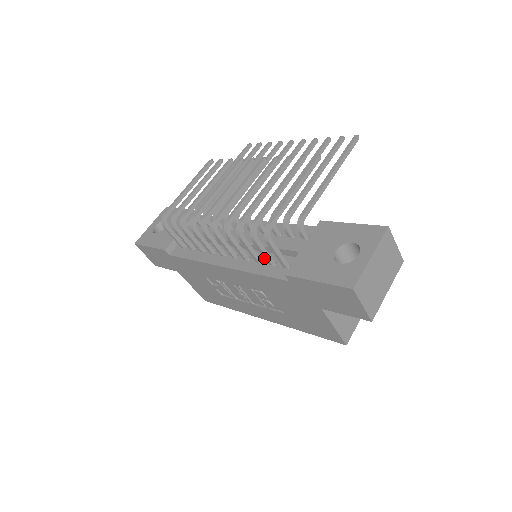
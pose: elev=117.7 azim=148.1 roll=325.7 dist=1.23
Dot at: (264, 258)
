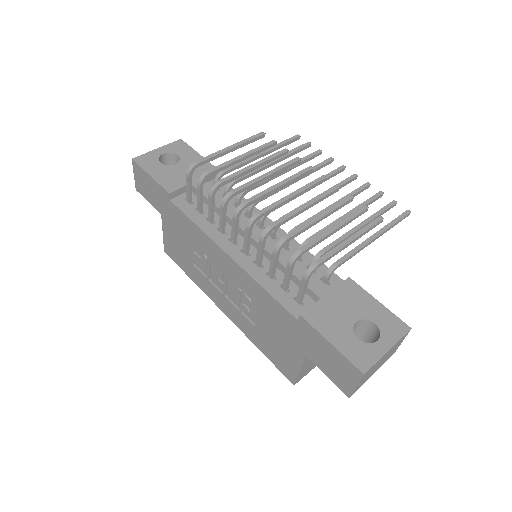
Dot at: (283, 281)
